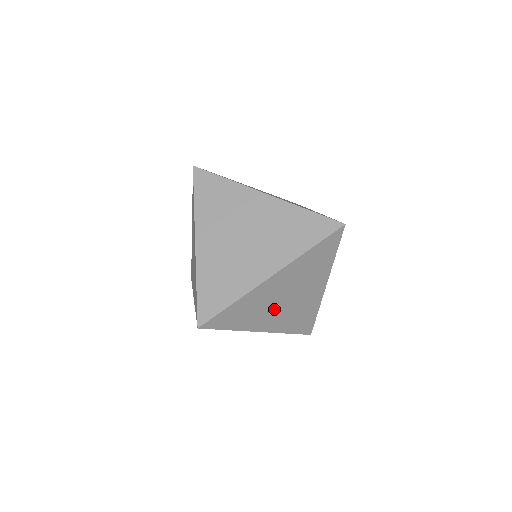
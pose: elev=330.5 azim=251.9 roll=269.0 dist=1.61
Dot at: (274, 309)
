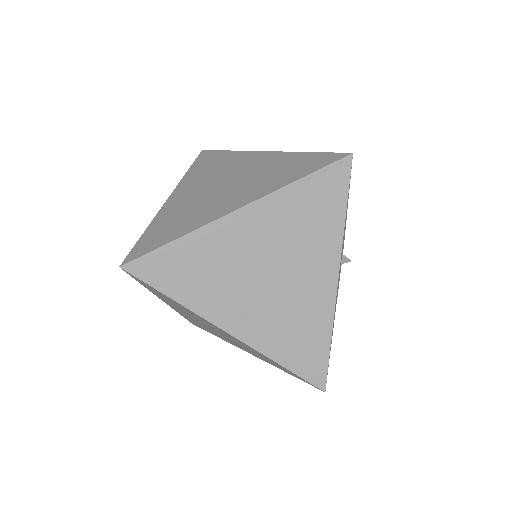
Dot at: (247, 288)
